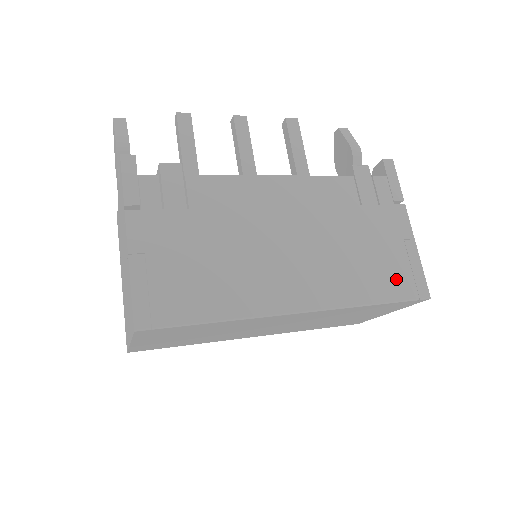
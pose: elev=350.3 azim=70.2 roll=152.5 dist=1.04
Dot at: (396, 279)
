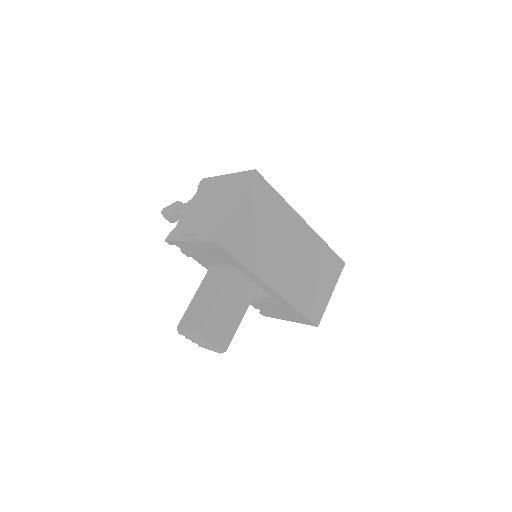
Dot at: occluded
